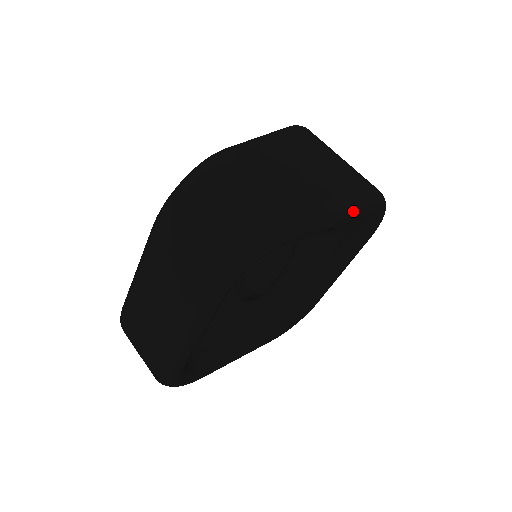
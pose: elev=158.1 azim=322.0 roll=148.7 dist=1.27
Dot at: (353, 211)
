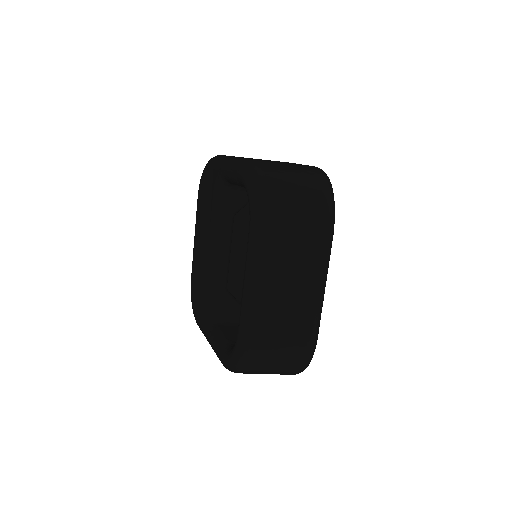
Dot at: occluded
